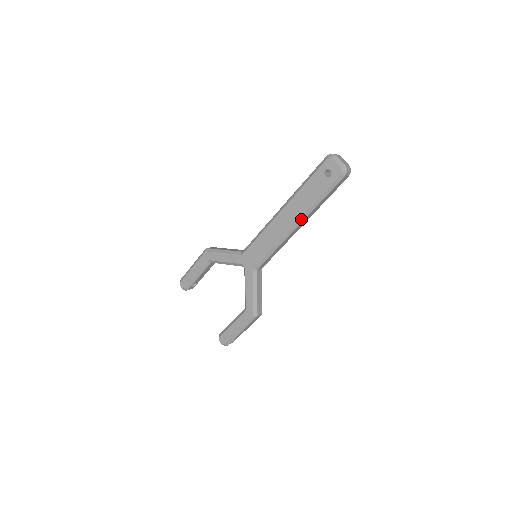
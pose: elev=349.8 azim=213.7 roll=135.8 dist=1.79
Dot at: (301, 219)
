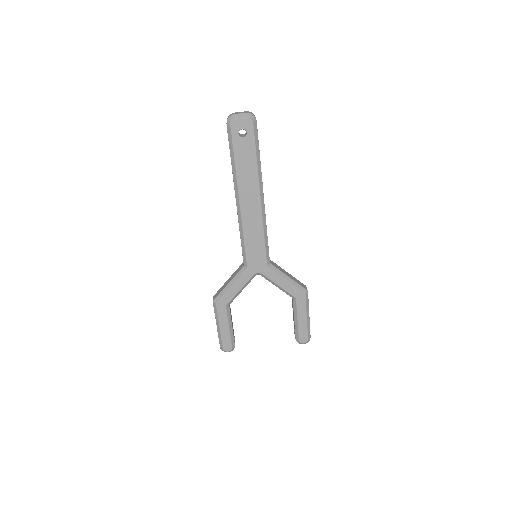
Dot at: (261, 188)
